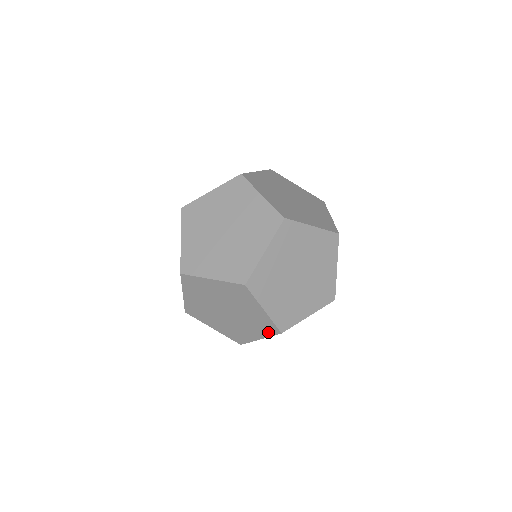
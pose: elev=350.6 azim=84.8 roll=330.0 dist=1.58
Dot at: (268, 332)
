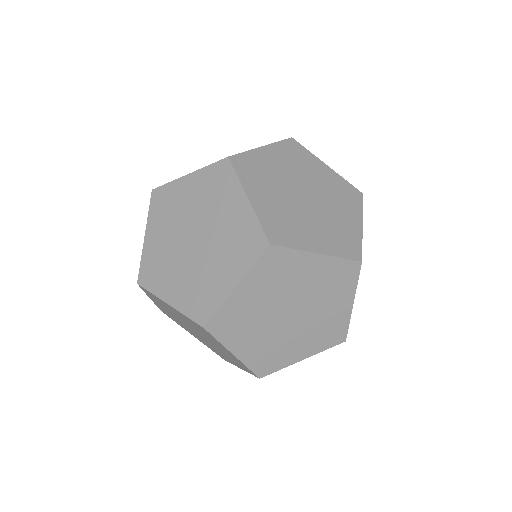
Dot at: occluded
